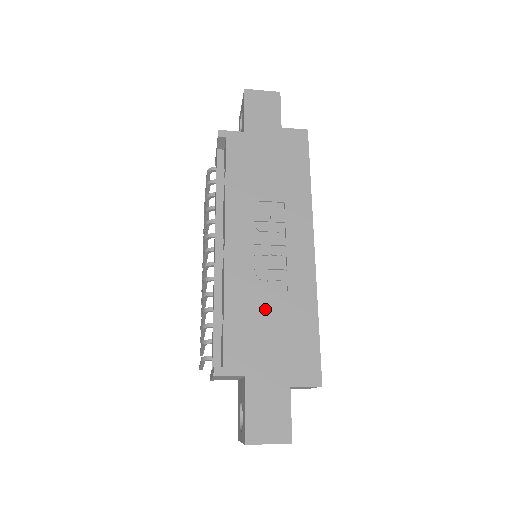
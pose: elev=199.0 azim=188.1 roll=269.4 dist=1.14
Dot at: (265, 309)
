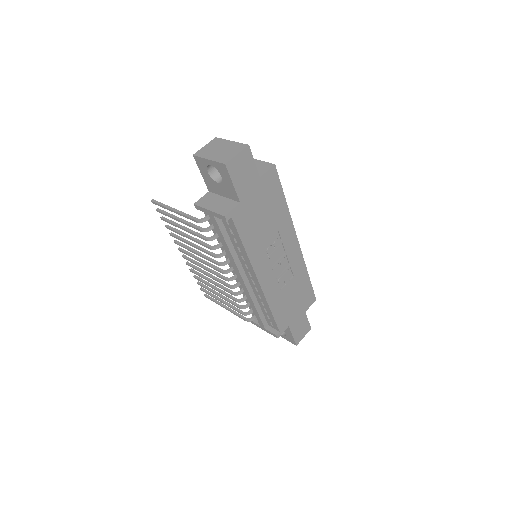
Dot at: (287, 293)
